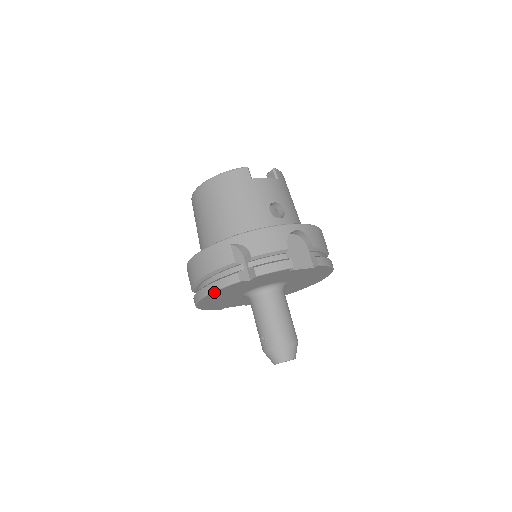
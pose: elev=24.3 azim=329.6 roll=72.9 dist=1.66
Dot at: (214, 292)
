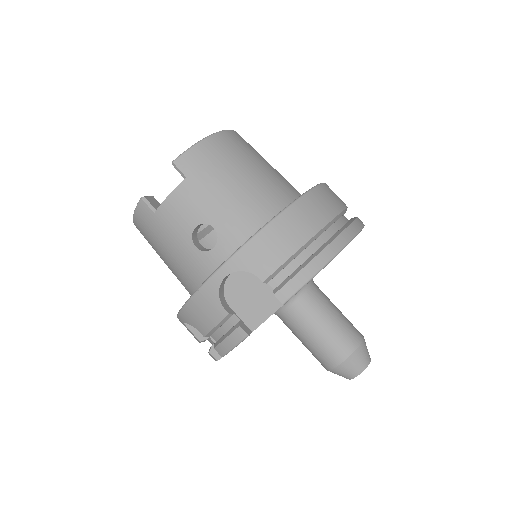
Dot at: occluded
